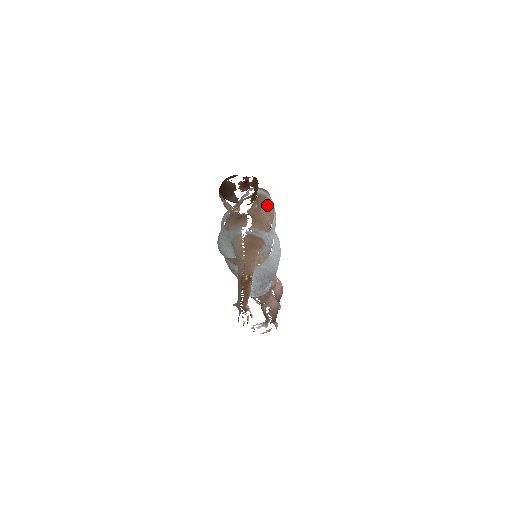
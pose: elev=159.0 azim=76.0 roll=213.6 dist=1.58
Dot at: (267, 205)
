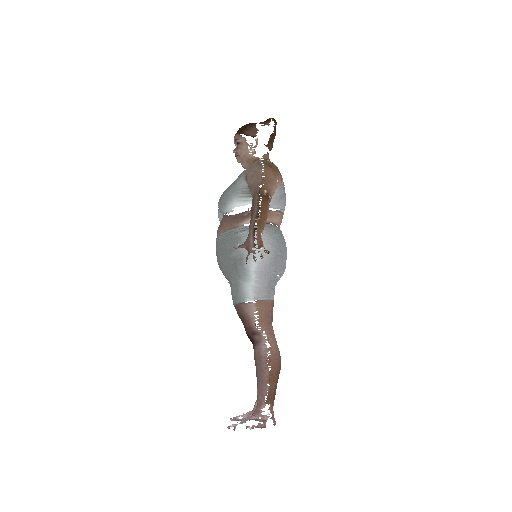
Dot at: occluded
